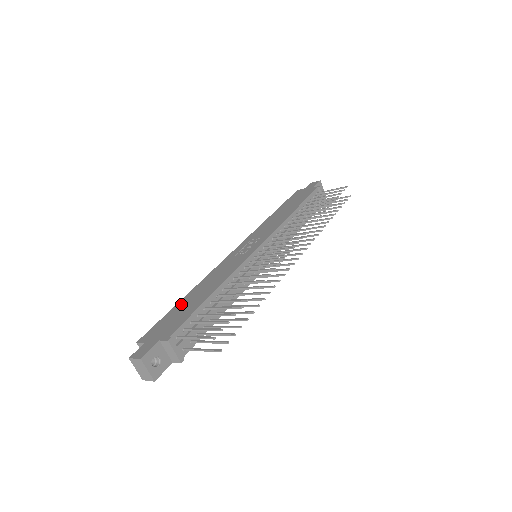
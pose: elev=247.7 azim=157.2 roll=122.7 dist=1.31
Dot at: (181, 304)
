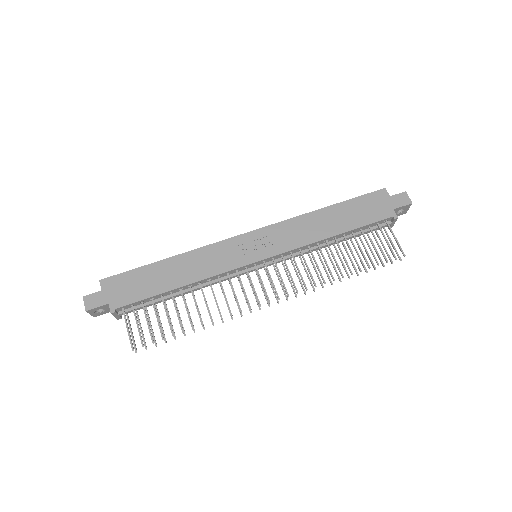
Dot at: (153, 269)
